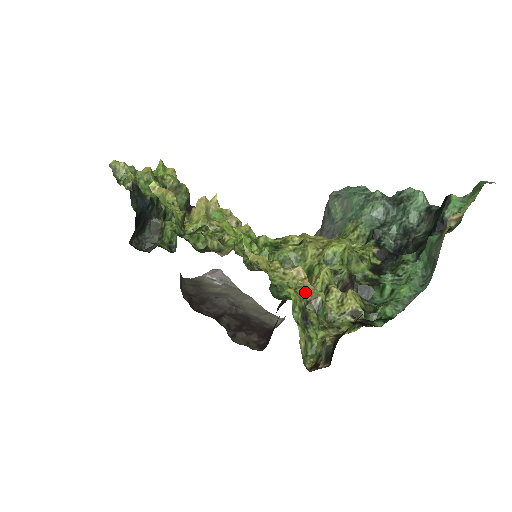
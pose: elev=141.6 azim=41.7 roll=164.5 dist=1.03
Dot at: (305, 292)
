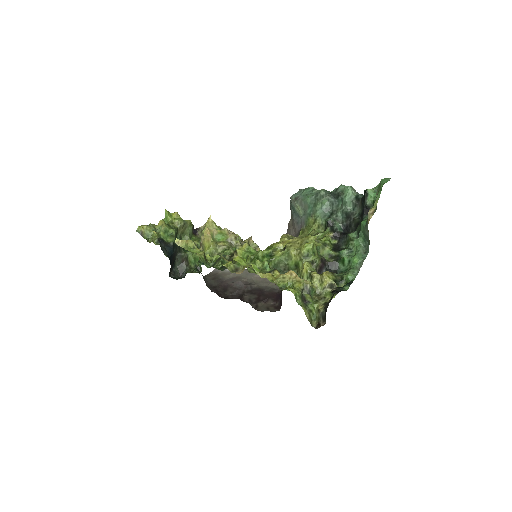
Dot at: (299, 285)
